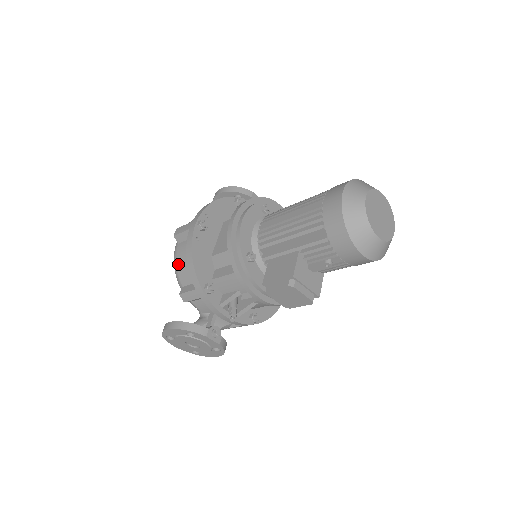
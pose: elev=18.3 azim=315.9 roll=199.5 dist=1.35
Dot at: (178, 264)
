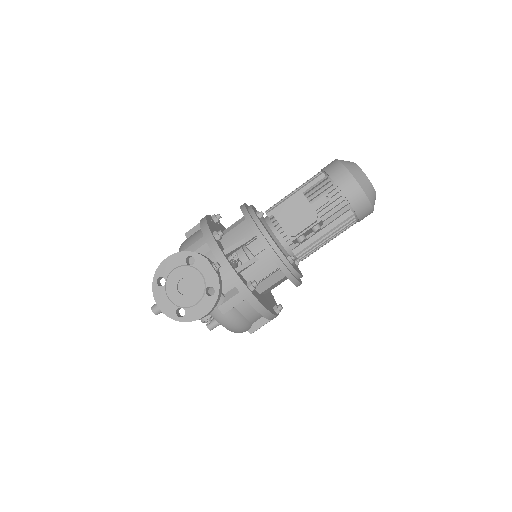
Dot at: (186, 241)
